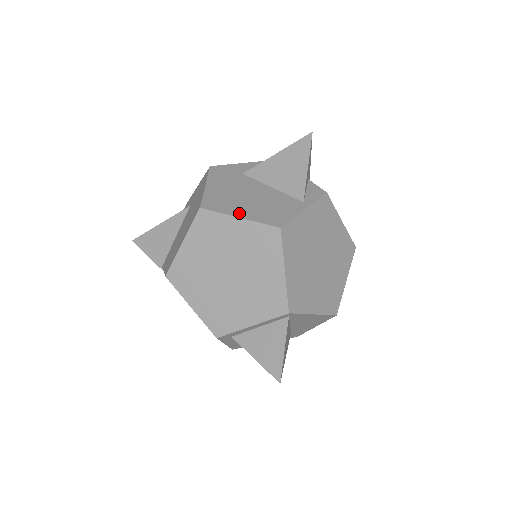
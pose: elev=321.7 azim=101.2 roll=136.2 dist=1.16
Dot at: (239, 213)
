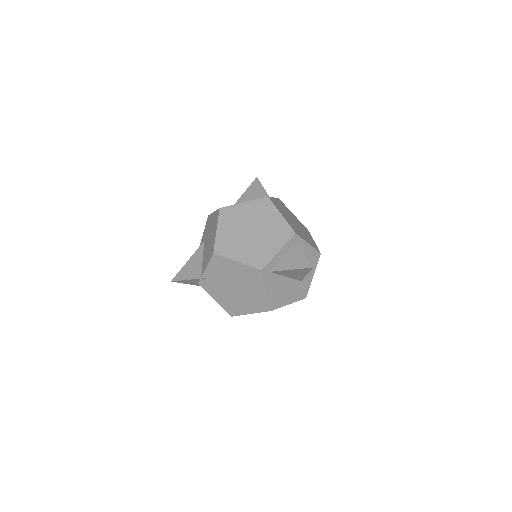
Dot at: (242, 203)
